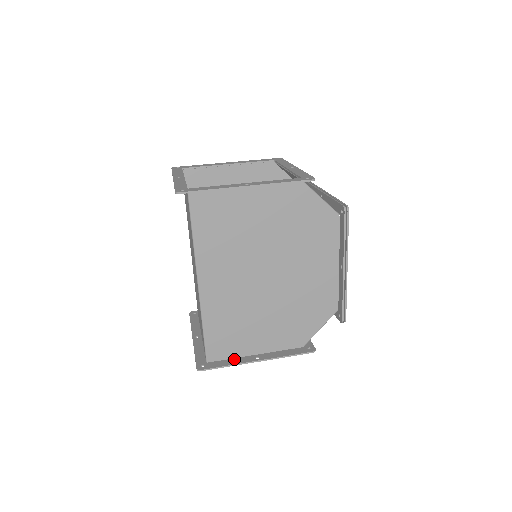
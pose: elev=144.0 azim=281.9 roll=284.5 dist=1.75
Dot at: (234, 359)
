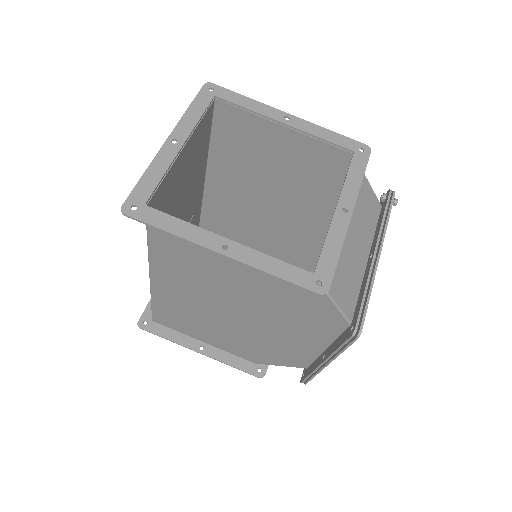
Dot at: (179, 334)
